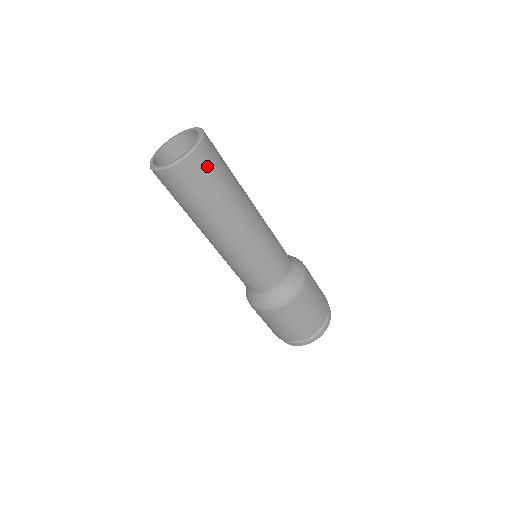
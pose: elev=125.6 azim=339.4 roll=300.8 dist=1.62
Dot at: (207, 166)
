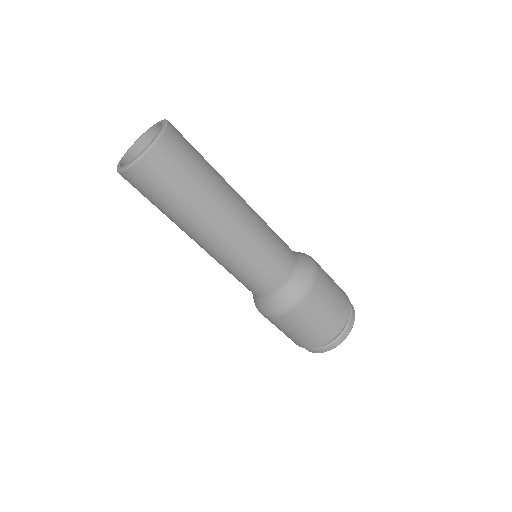
Dot at: (184, 142)
